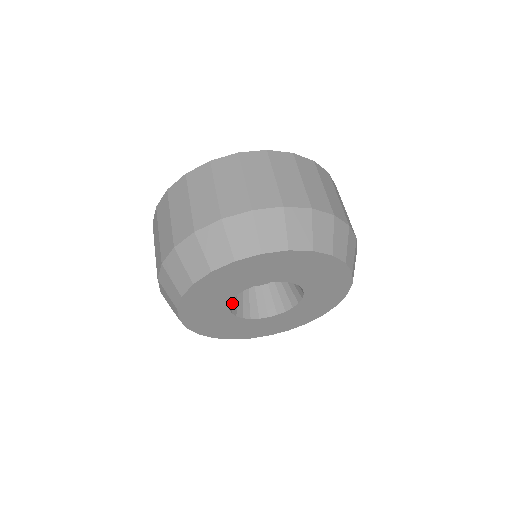
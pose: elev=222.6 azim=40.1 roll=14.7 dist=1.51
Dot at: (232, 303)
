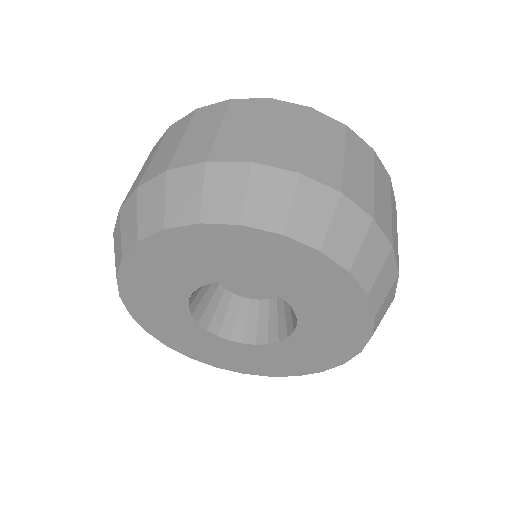
Dot at: (221, 322)
